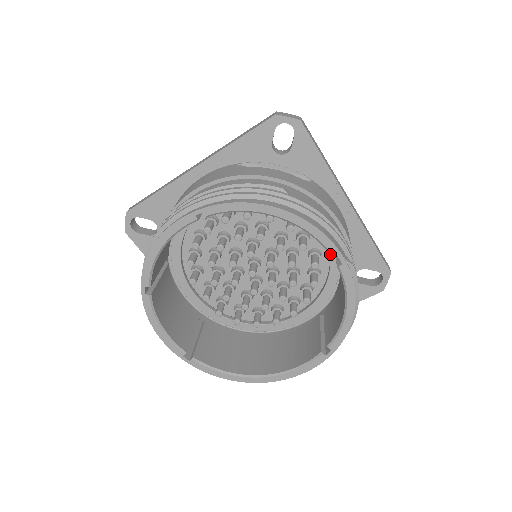
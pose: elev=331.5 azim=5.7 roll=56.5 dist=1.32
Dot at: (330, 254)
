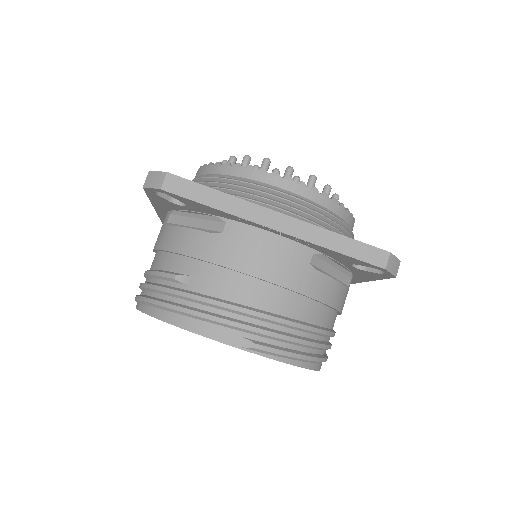
Dot at: occluded
